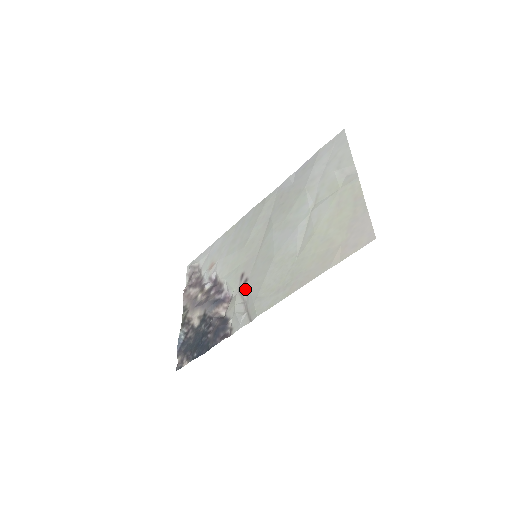
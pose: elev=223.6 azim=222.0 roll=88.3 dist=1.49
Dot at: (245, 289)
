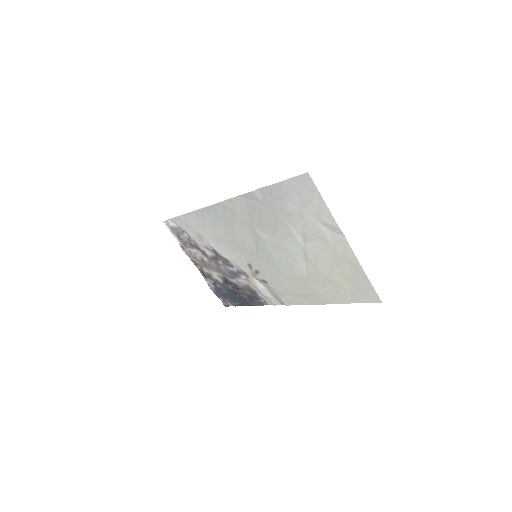
Dot at: (261, 279)
